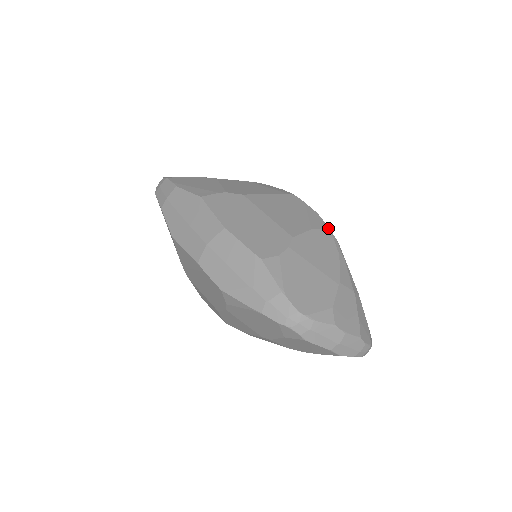
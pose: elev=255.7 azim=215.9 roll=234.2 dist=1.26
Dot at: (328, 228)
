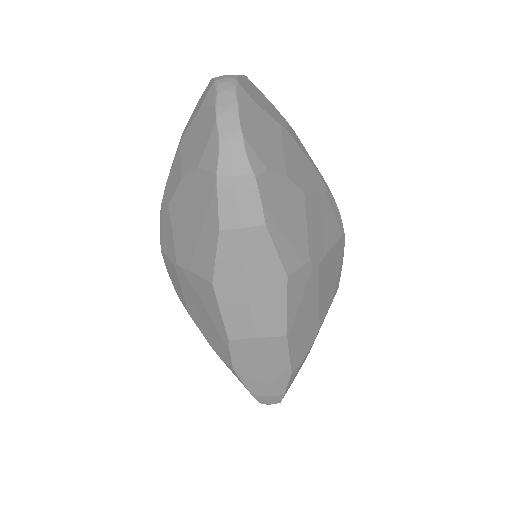
Dot at: occluded
